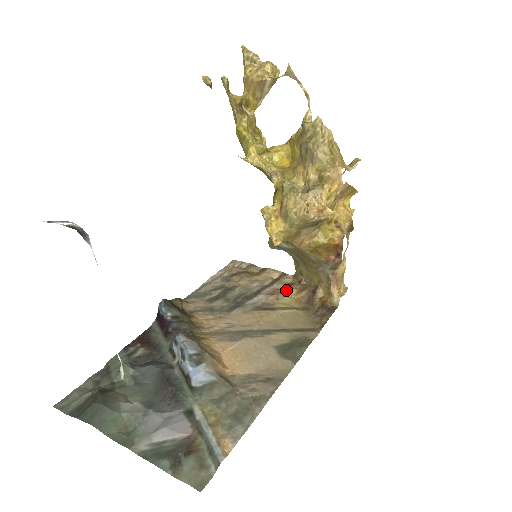
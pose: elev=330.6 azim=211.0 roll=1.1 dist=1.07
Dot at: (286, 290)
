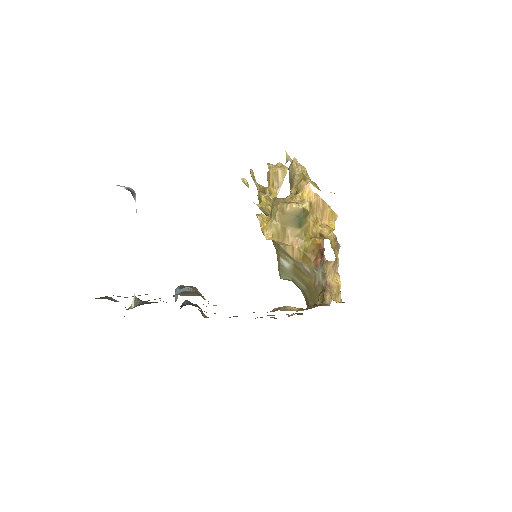
Dot at: (291, 308)
